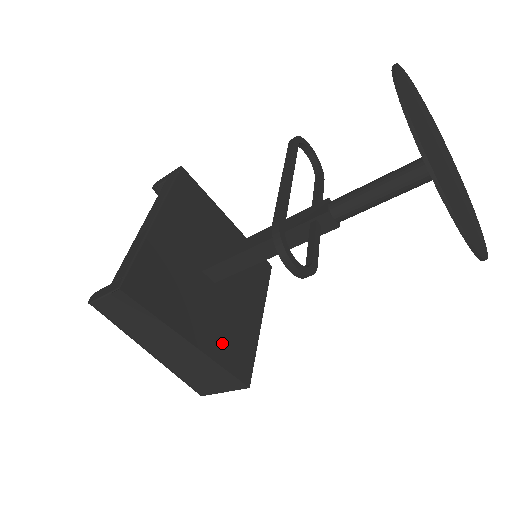
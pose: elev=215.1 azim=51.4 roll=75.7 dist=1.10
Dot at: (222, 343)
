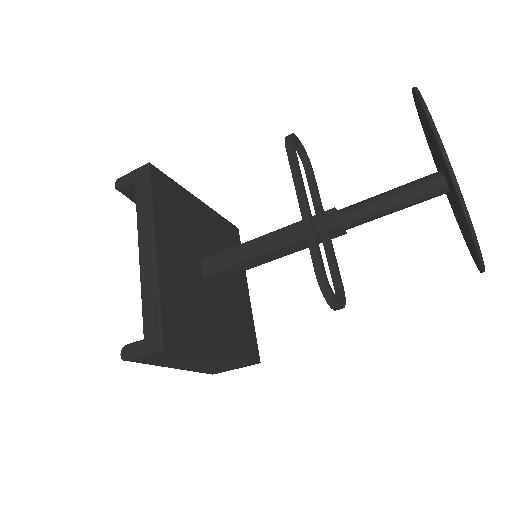
Dot at: (235, 338)
